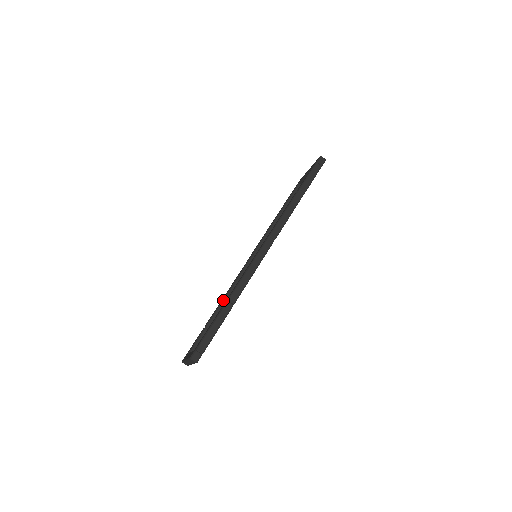
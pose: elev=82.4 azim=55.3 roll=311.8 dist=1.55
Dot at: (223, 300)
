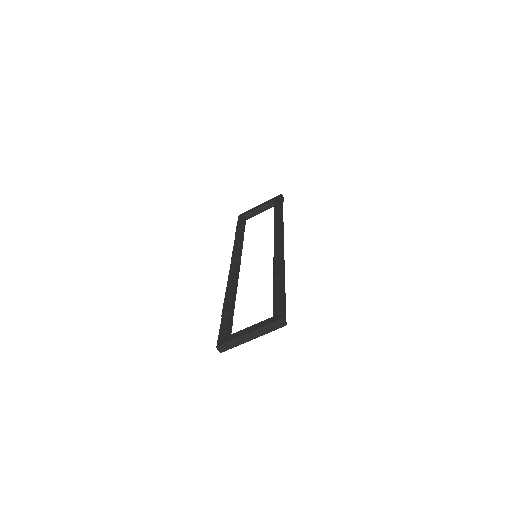
Dot at: (233, 292)
